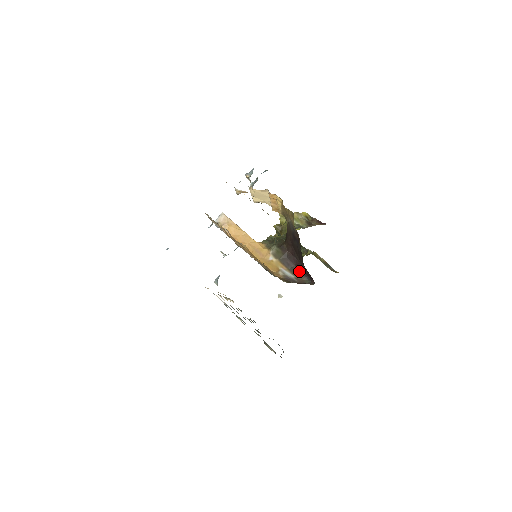
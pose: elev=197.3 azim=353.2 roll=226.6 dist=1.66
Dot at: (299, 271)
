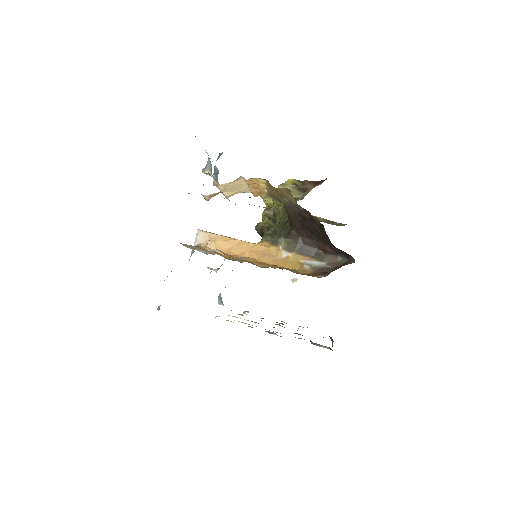
Dot at: (327, 254)
